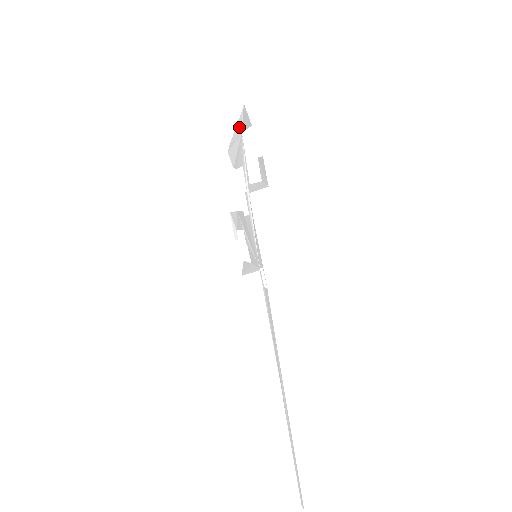
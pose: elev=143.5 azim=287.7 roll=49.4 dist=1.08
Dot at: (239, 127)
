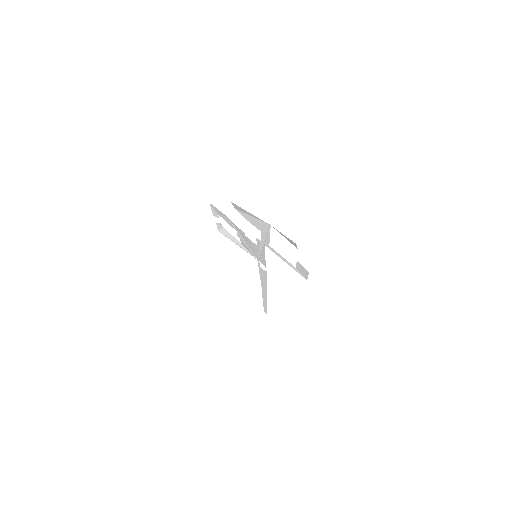
Dot at: occluded
